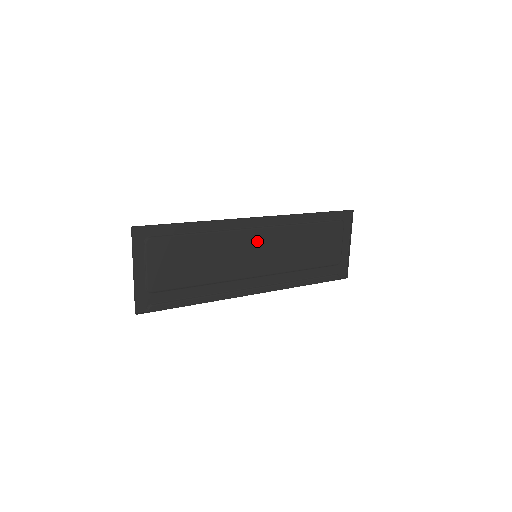
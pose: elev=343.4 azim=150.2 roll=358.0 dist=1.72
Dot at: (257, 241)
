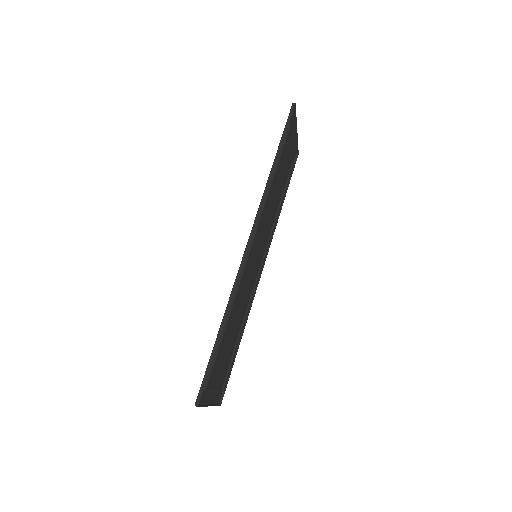
Dot at: (254, 250)
